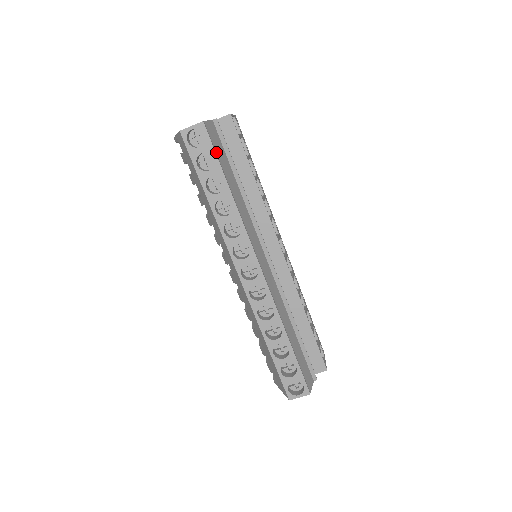
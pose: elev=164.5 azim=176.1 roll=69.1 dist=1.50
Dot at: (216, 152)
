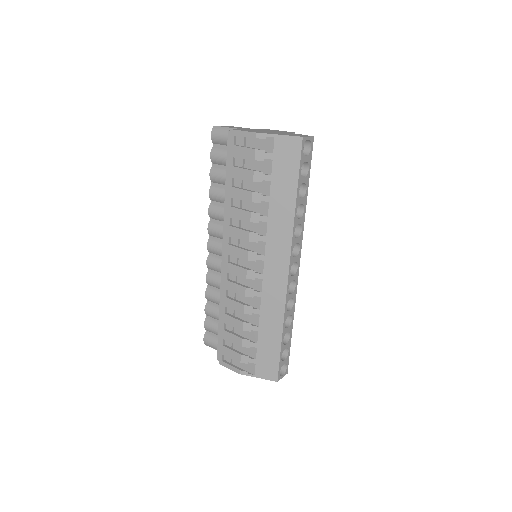
Dot at: (308, 164)
